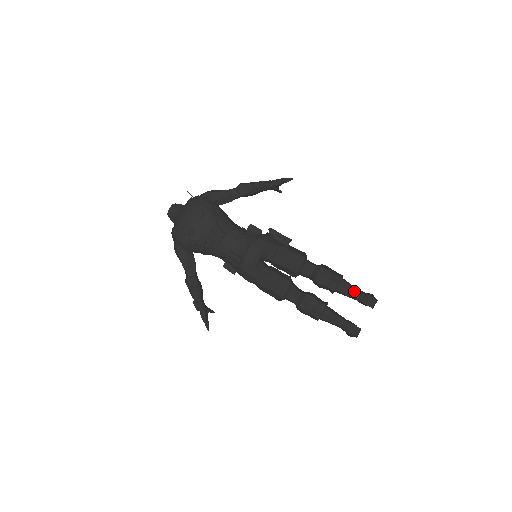
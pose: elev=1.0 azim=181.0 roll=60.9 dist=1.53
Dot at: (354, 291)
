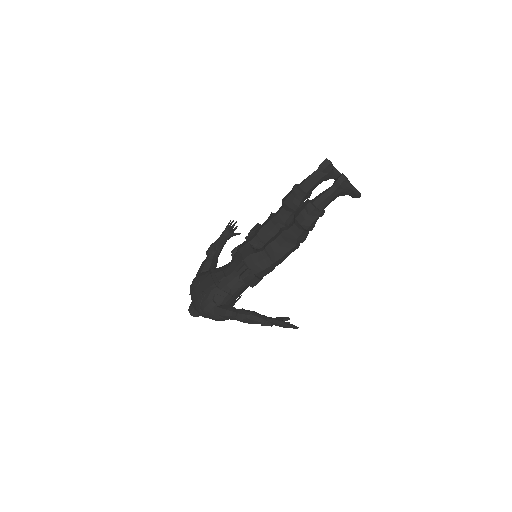
Dot at: (310, 176)
